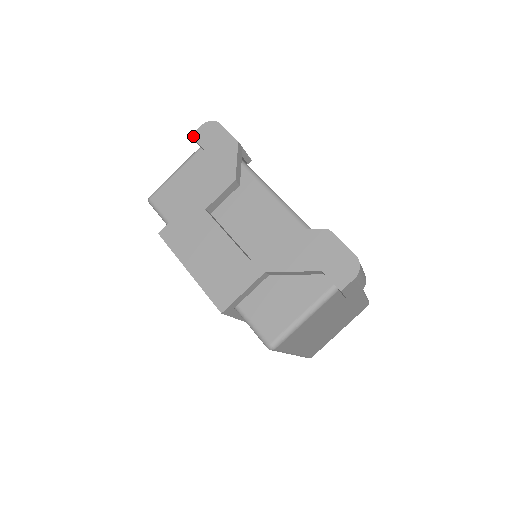
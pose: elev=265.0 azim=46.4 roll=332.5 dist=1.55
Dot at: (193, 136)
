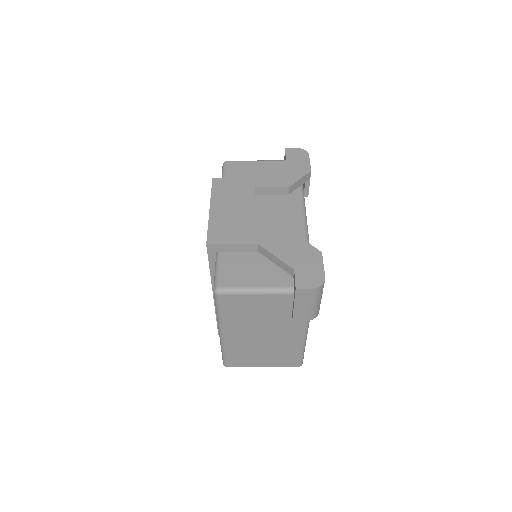
Dot at: (286, 149)
